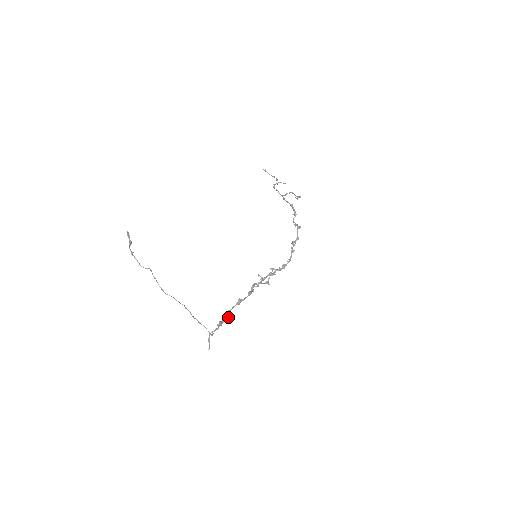
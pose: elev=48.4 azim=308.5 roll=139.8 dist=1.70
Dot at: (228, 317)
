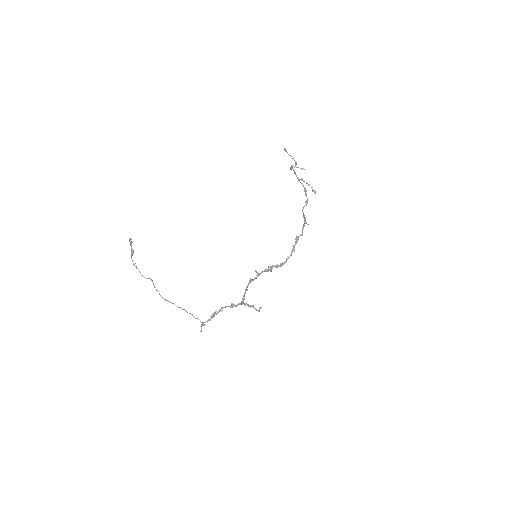
Dot at: (221, 311)
